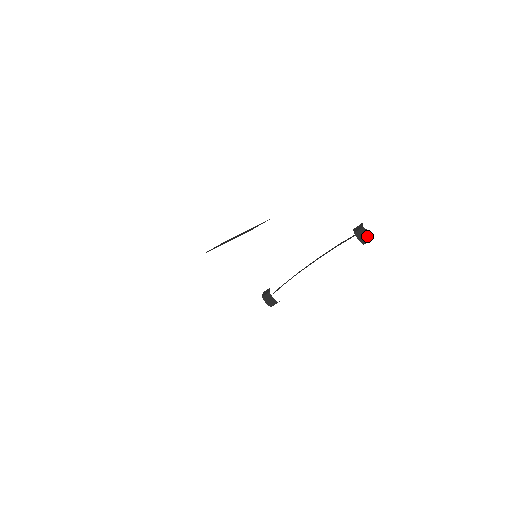
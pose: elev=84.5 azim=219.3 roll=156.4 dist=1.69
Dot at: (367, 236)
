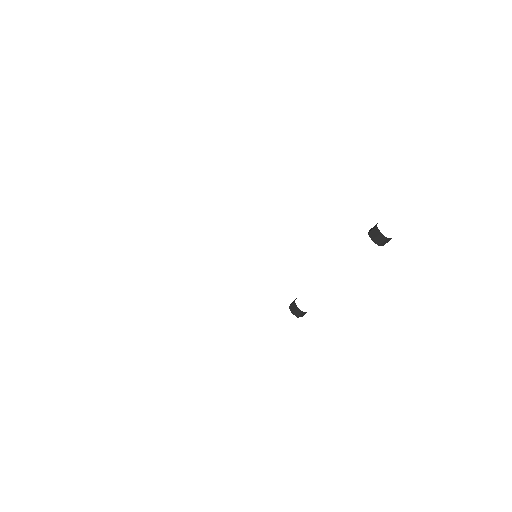
Dot at: (381, 236)
